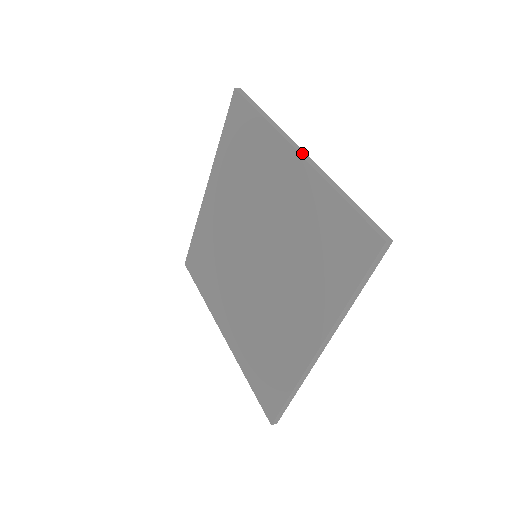
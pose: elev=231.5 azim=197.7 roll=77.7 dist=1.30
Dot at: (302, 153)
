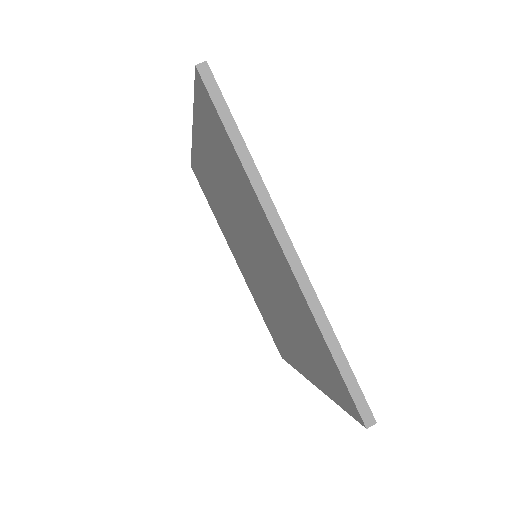
Dot at: occluded
